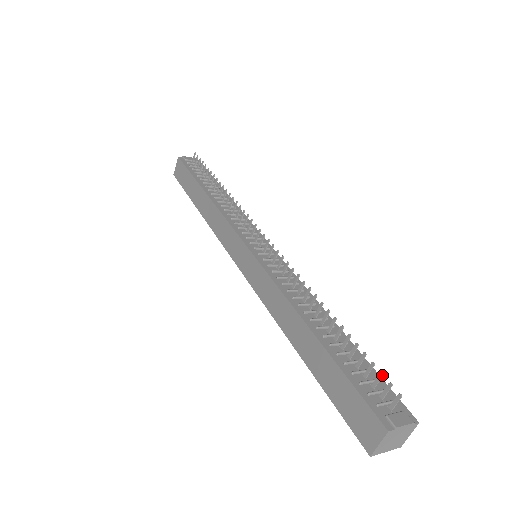
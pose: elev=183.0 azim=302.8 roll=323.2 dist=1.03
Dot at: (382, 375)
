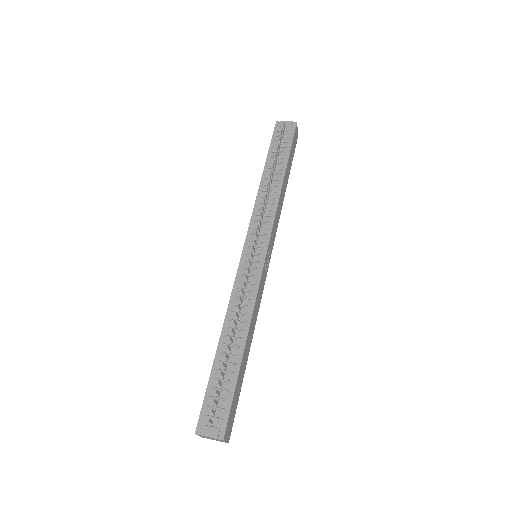
Dot at: occluded
